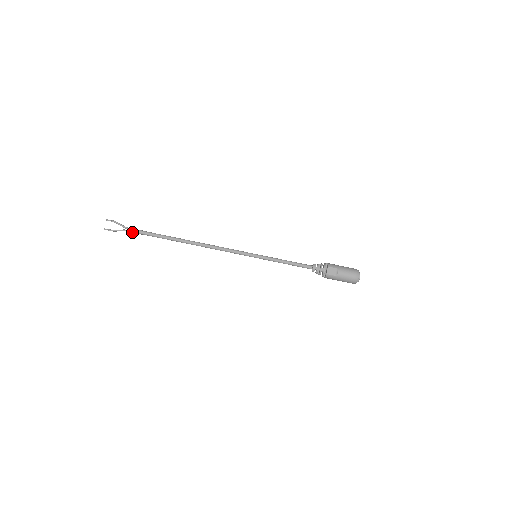
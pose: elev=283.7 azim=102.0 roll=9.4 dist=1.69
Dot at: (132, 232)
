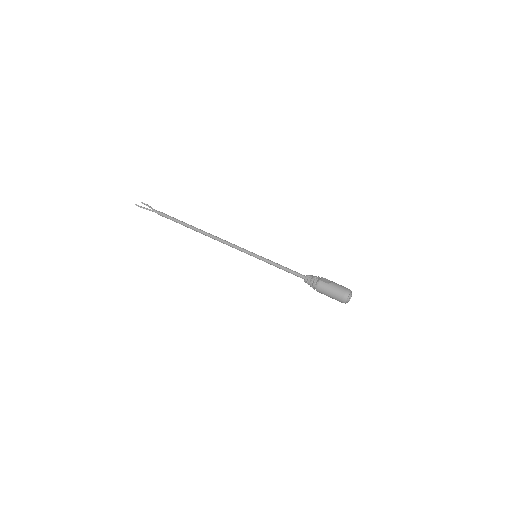
Dot at: (157, 213)
